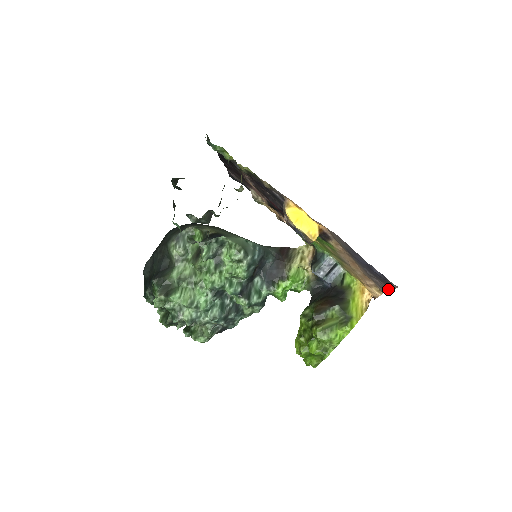
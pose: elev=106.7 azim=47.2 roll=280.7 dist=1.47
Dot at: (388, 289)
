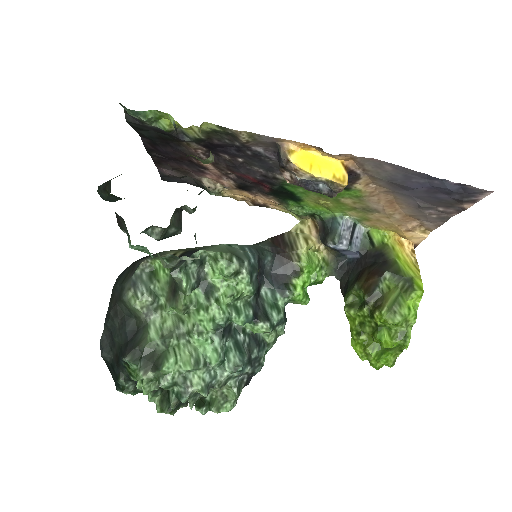
Dot at: (451, 215)
